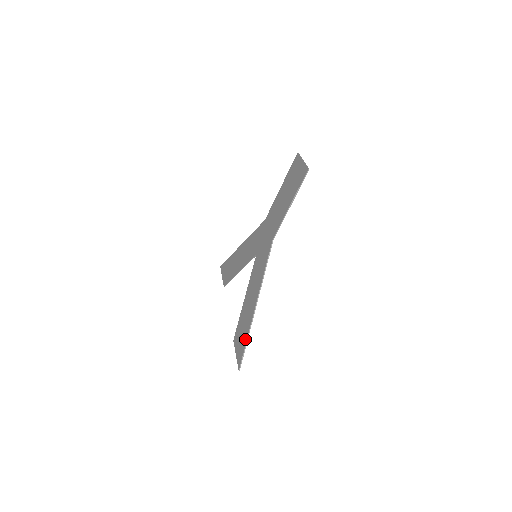
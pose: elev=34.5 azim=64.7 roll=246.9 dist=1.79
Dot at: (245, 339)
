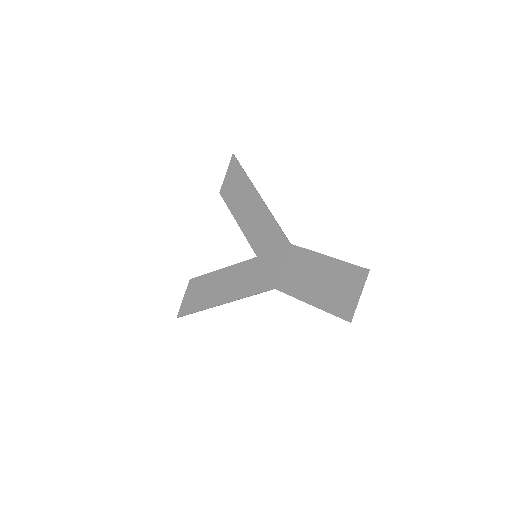
Dot at: (196, 308)
